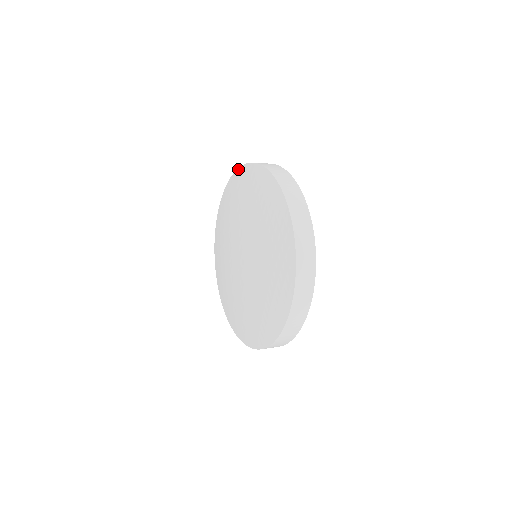
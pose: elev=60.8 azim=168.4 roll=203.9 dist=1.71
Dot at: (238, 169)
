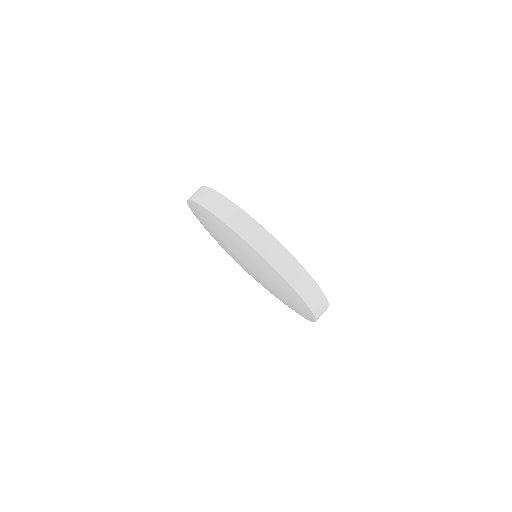
Dot at: (187, 201)
